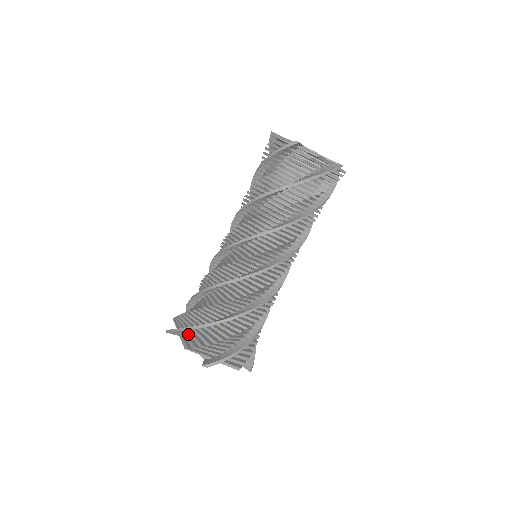
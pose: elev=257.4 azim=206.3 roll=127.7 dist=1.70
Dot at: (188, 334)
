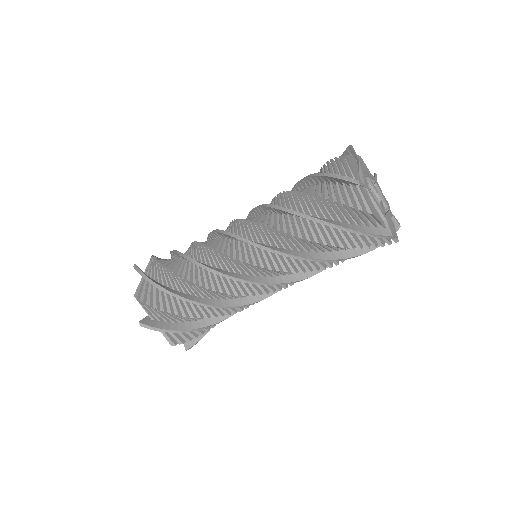
Dot at: (149, 283)
